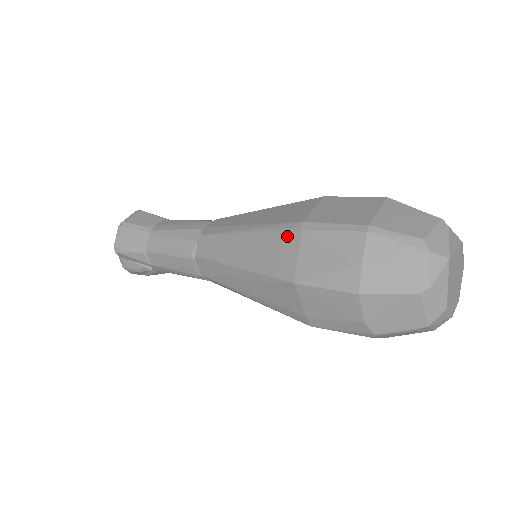
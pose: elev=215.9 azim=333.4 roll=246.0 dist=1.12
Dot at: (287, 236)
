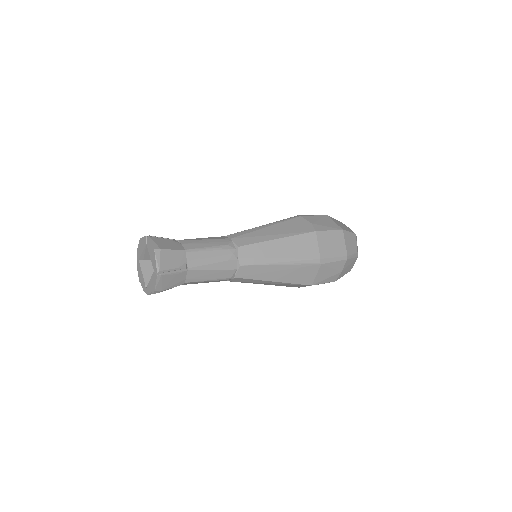
Dot at: (312, 267)
